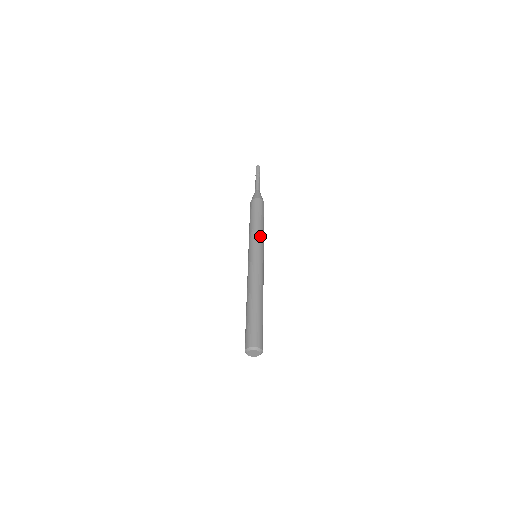
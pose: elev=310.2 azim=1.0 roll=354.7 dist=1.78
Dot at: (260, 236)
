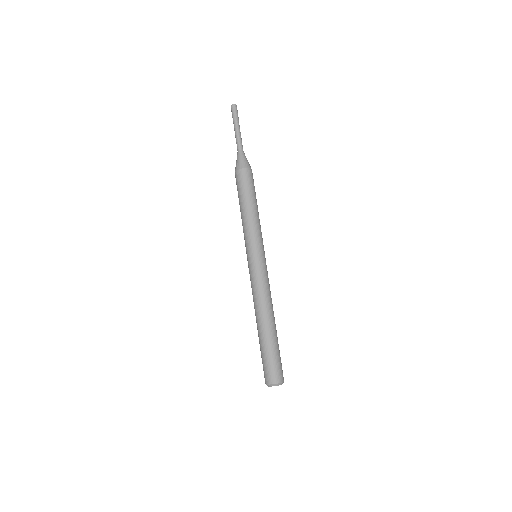
Dot at: (255, 230)
